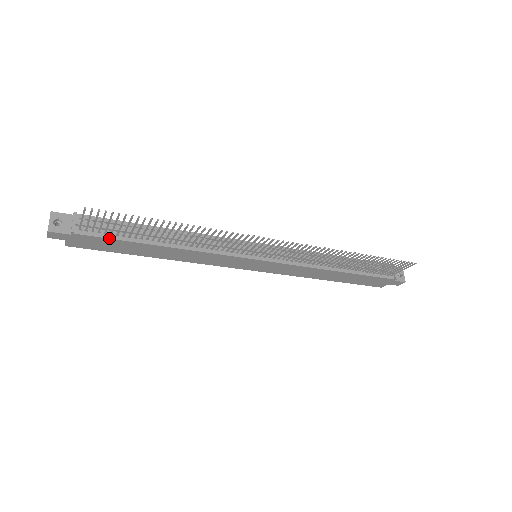
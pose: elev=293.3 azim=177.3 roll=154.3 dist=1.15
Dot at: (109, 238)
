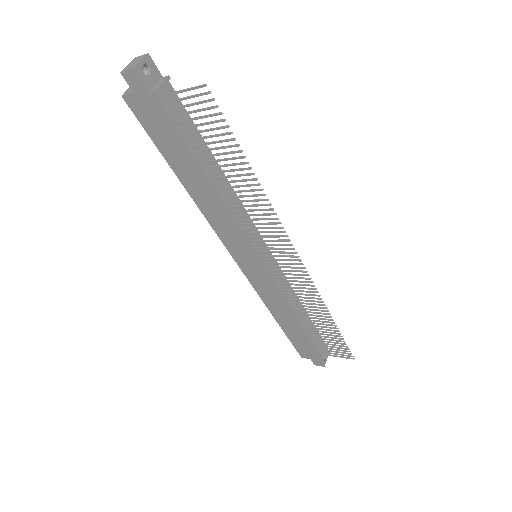
Dot at: (177, 130)
